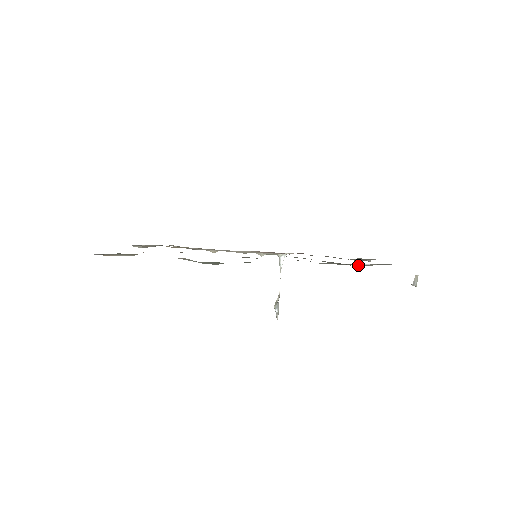
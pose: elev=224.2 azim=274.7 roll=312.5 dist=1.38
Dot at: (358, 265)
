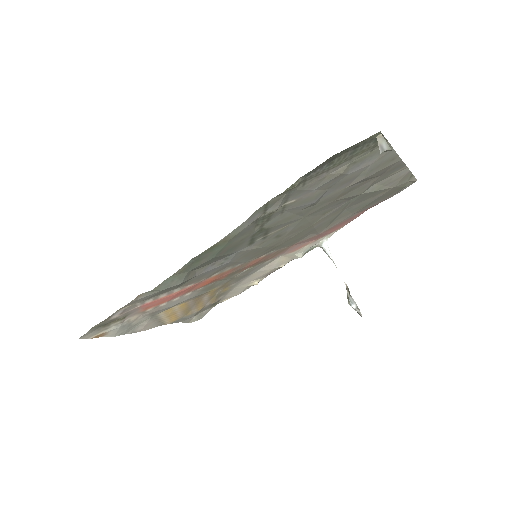
Dot at: (325, 183)
